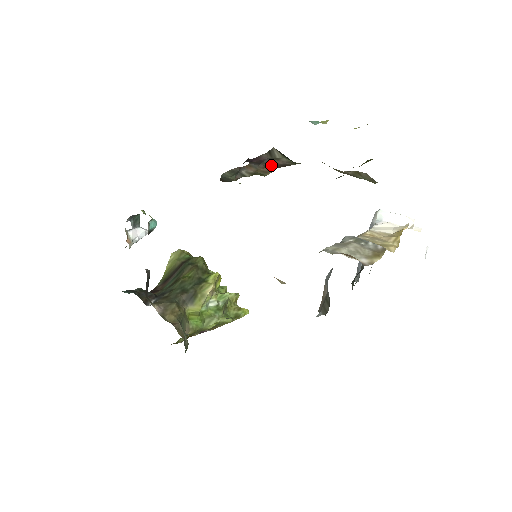
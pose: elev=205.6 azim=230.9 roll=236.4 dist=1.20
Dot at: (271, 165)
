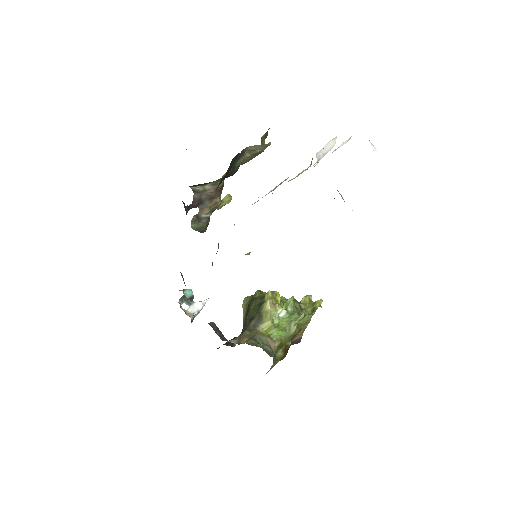
Dot at: (211, 197)
